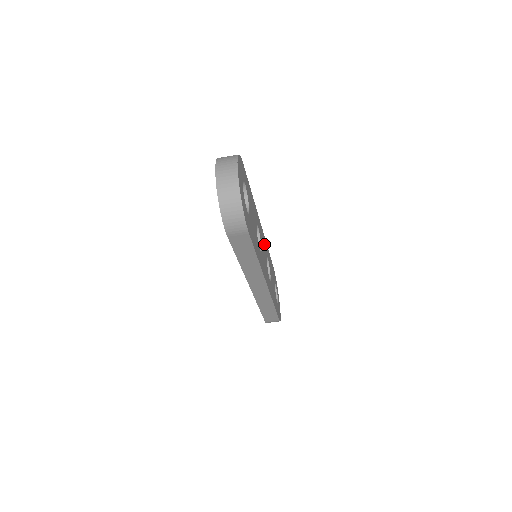
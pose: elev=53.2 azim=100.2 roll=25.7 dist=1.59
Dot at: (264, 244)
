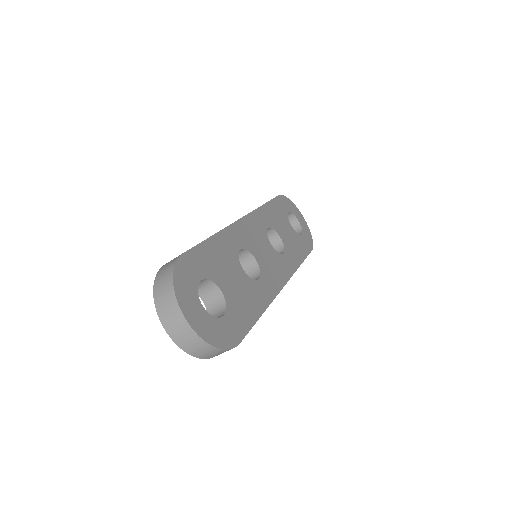
Dot at: (256, 229)
